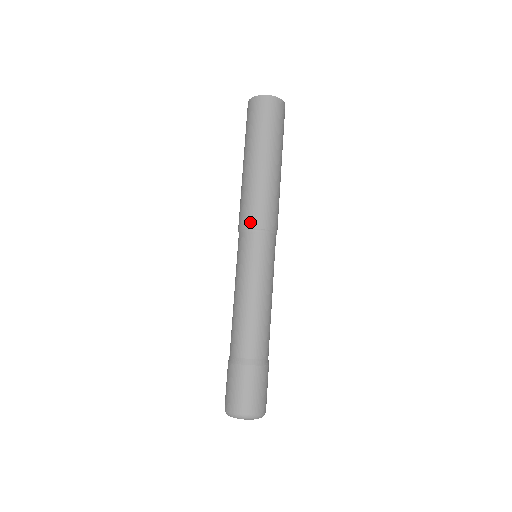
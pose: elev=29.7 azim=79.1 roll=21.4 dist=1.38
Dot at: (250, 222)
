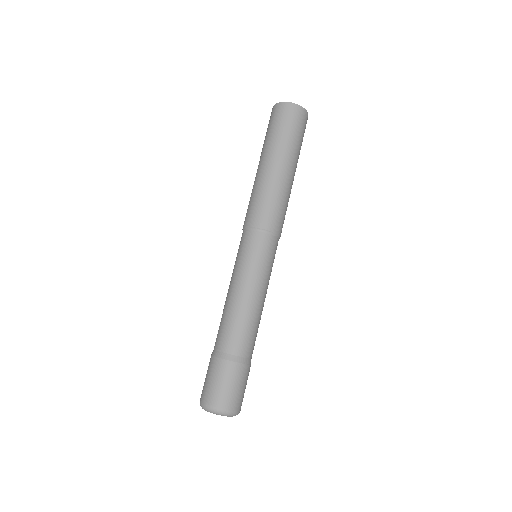
Dot at: (266, 223)
